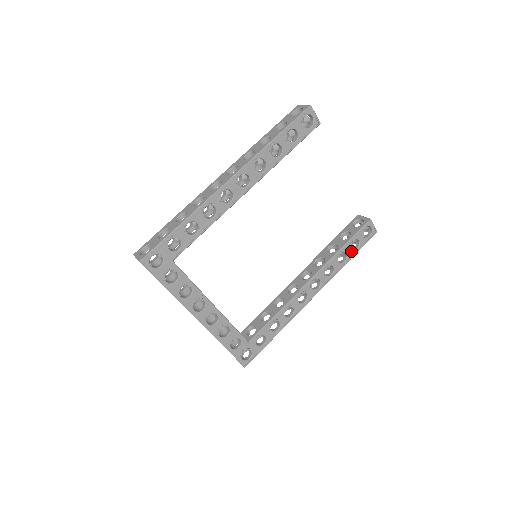
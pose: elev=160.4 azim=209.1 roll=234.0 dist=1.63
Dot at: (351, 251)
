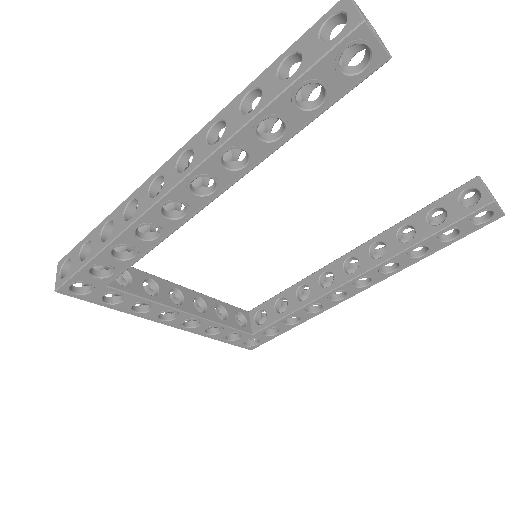
Dot at: (439, 243)
